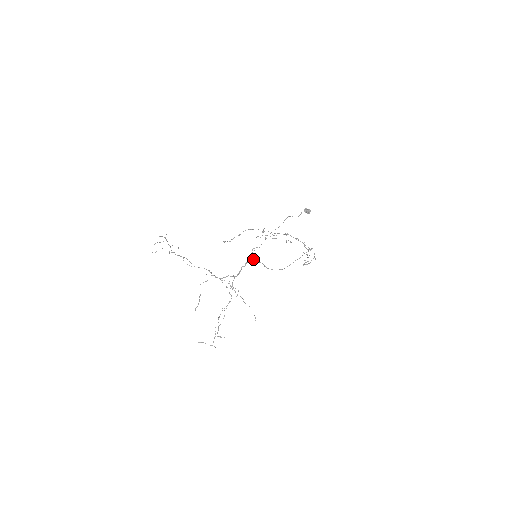
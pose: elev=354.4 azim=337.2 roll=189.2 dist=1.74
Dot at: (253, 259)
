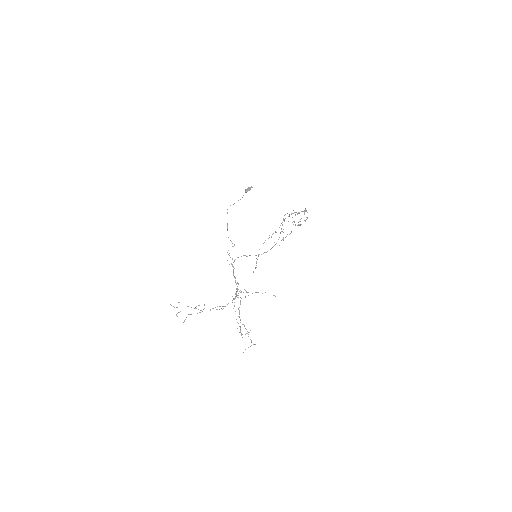
Dot at: occluded
